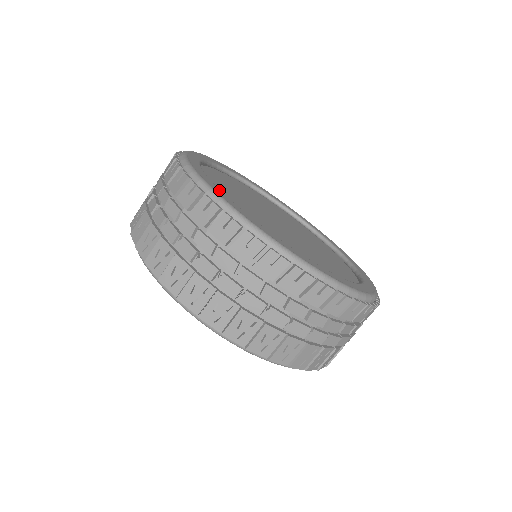
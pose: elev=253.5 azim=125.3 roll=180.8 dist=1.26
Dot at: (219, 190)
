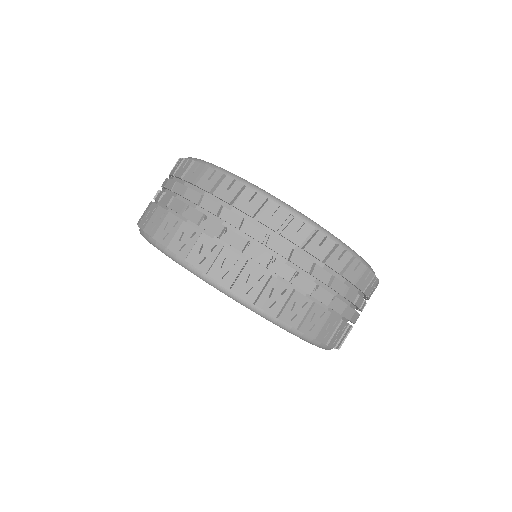
Dot at: occluded
